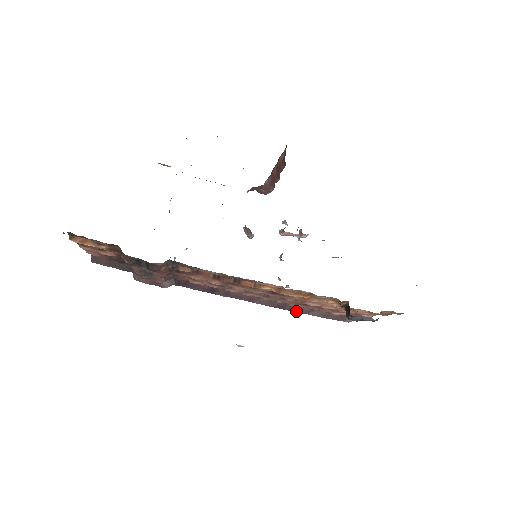
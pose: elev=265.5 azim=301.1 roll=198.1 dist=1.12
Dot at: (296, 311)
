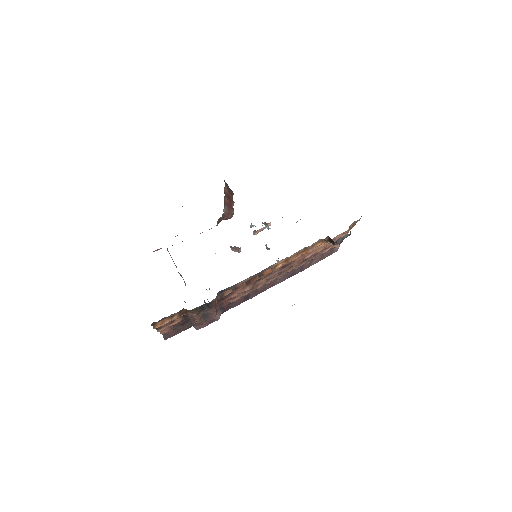
Dot at: (303, 270)
